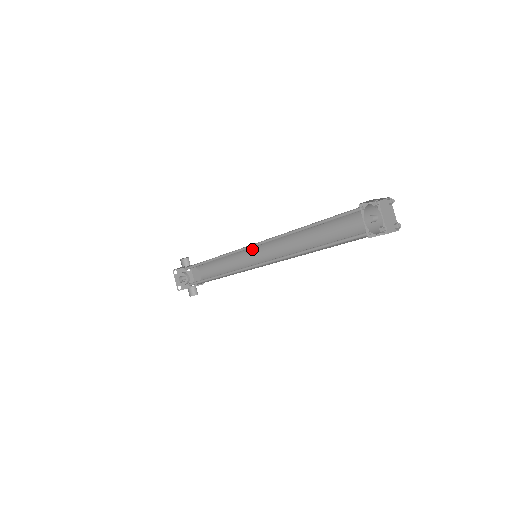
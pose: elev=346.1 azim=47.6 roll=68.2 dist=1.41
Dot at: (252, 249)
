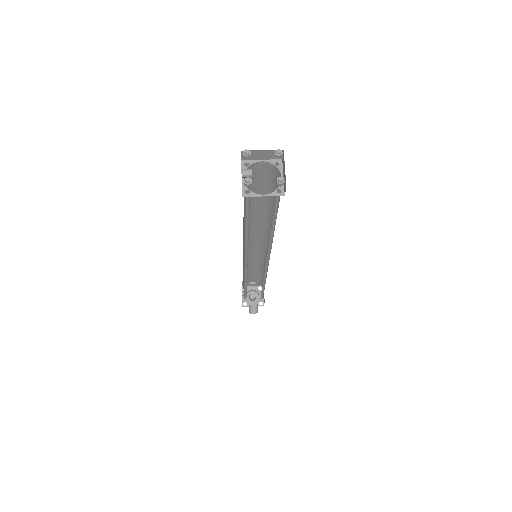
Dot at: (264, 252)
